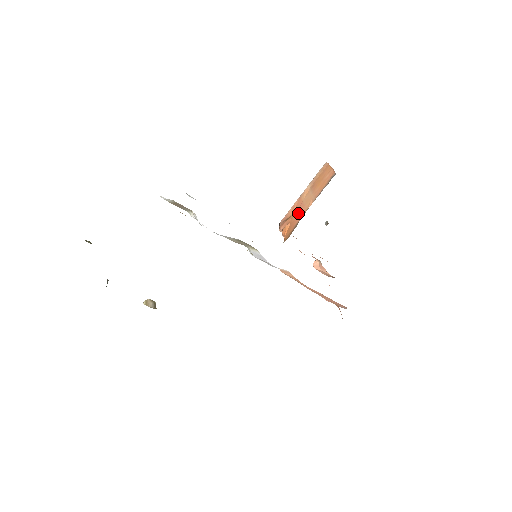
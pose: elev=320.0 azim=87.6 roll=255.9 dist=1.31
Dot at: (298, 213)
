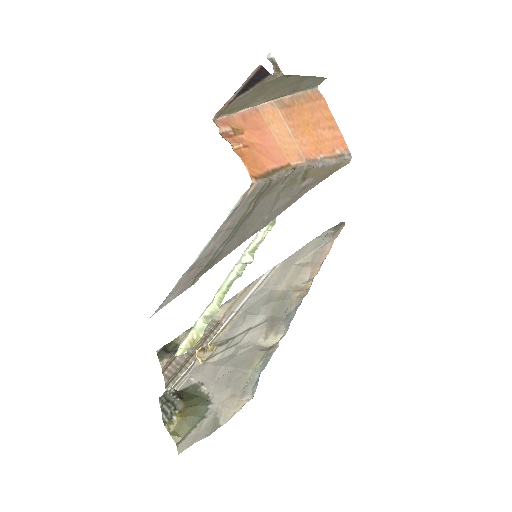
Dot at: (267, 150)
